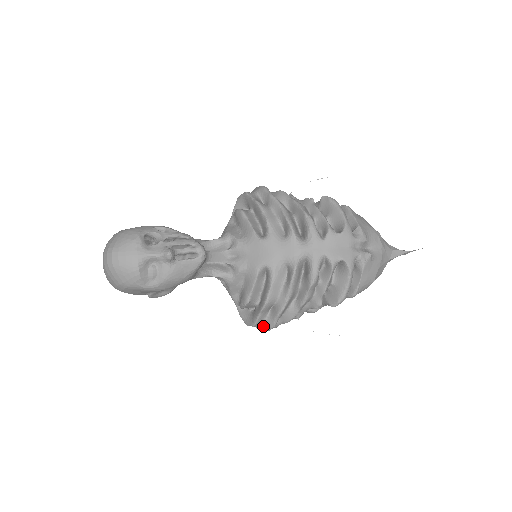
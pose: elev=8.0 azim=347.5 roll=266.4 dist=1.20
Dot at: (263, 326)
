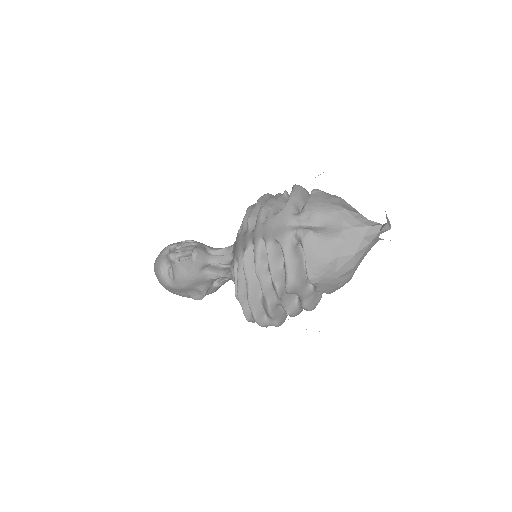
Dot at: occluded
